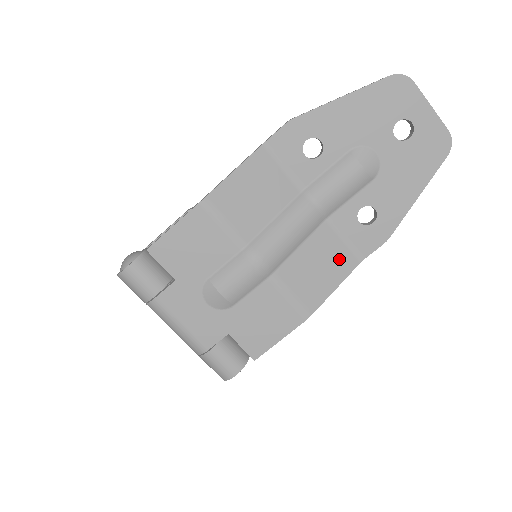
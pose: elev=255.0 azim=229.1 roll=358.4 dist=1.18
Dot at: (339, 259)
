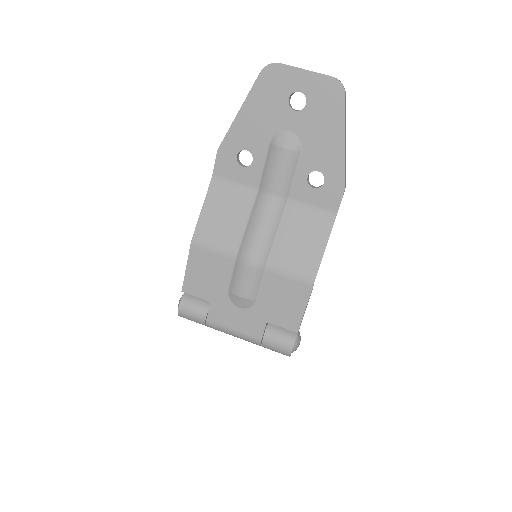
Dot at: (315, 225)
